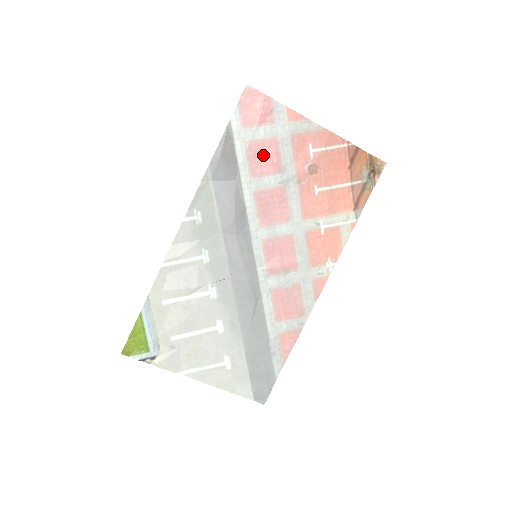
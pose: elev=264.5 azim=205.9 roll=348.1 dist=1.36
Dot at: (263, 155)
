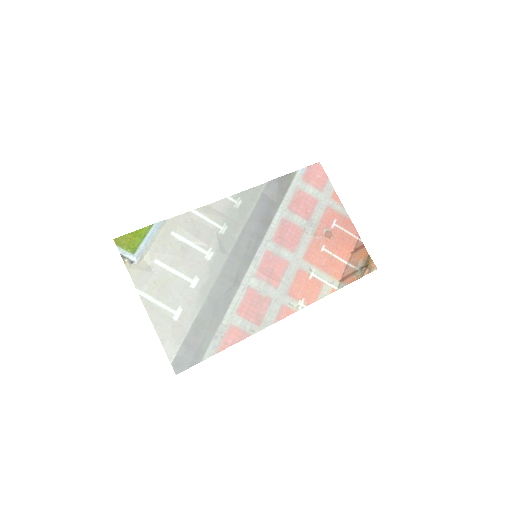
Dot at: (303, 203)
